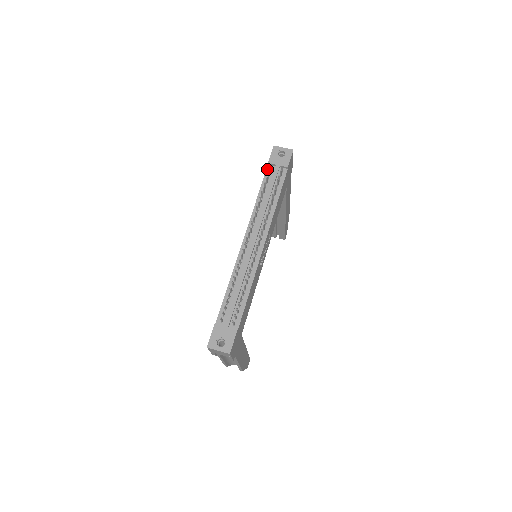
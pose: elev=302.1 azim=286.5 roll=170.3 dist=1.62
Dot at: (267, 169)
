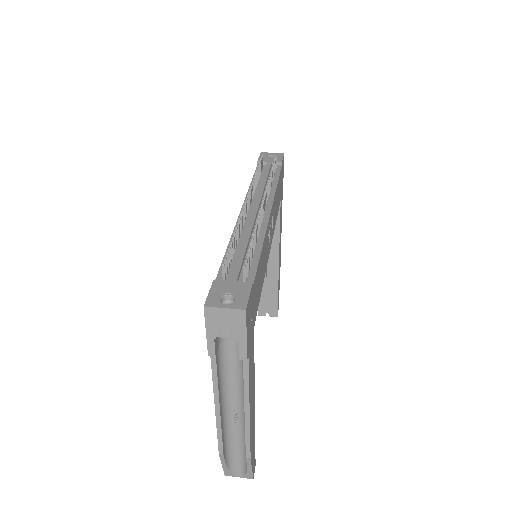
Dot at: occluded
